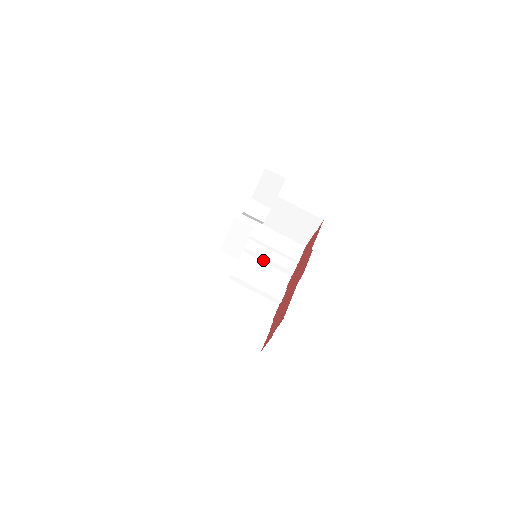
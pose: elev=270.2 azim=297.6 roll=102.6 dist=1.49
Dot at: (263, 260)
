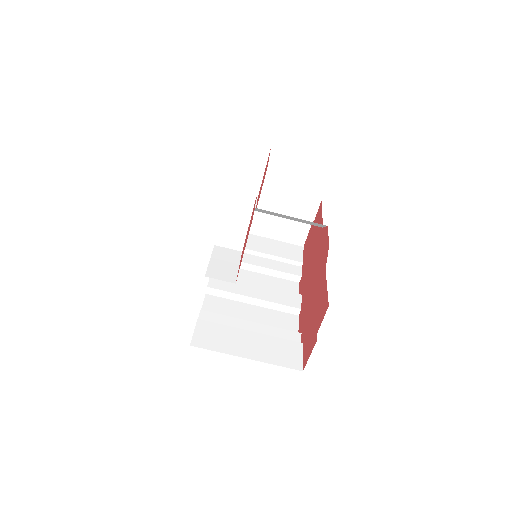
Dot at: (260, 271)
